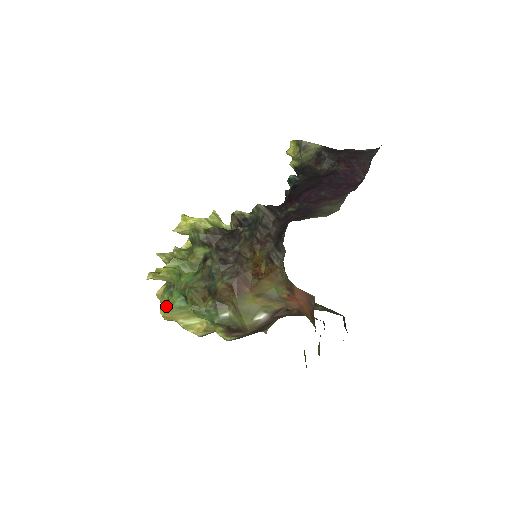
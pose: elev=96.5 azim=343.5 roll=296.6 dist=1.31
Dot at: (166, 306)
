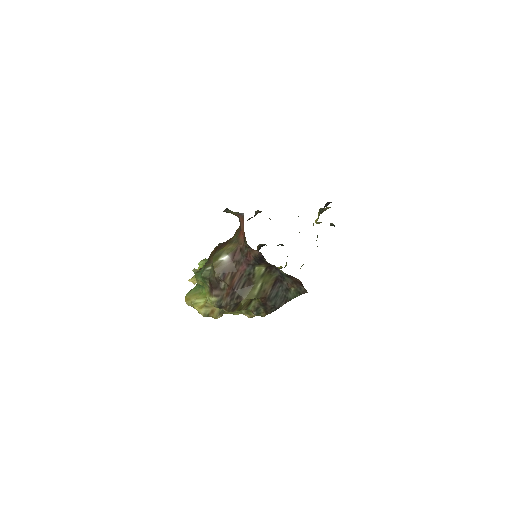
Dot at: (189, 291)
